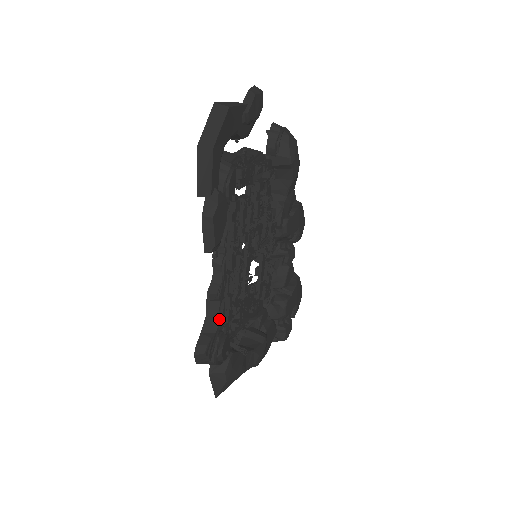
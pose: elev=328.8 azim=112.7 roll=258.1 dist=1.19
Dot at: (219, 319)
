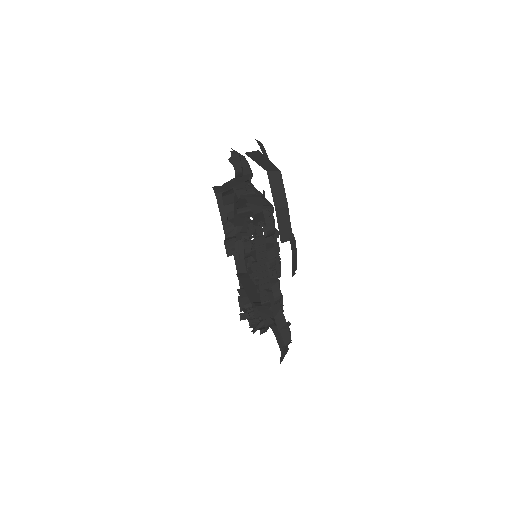
Dot at: occluded
